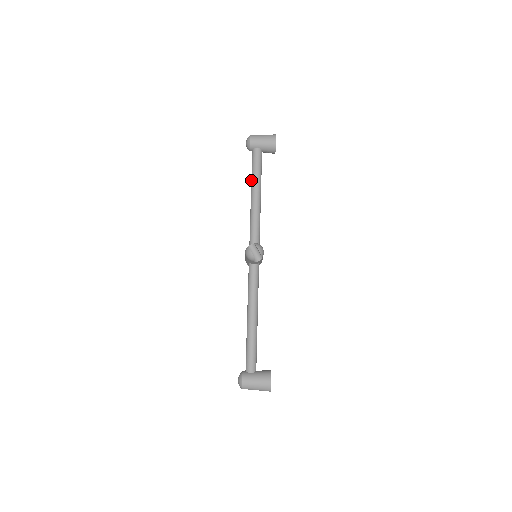
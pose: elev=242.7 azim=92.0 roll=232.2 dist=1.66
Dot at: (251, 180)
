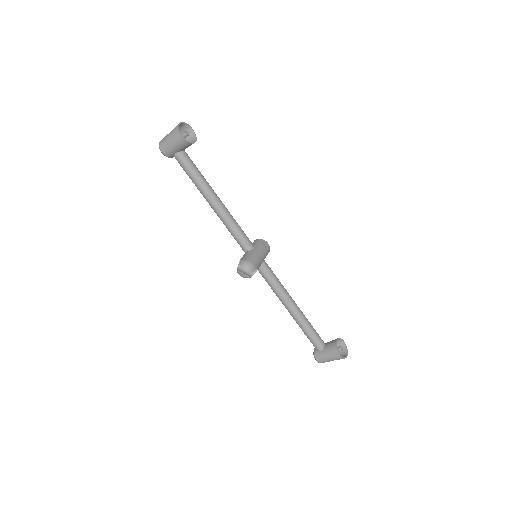
Dot at: (197, 188)
